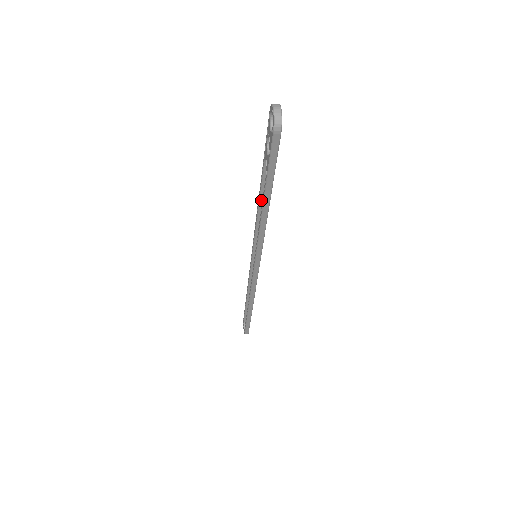
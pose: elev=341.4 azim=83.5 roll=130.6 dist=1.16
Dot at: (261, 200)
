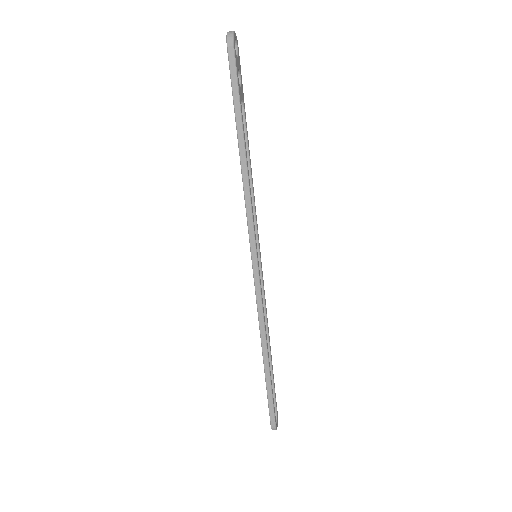
Dot at: occluded
